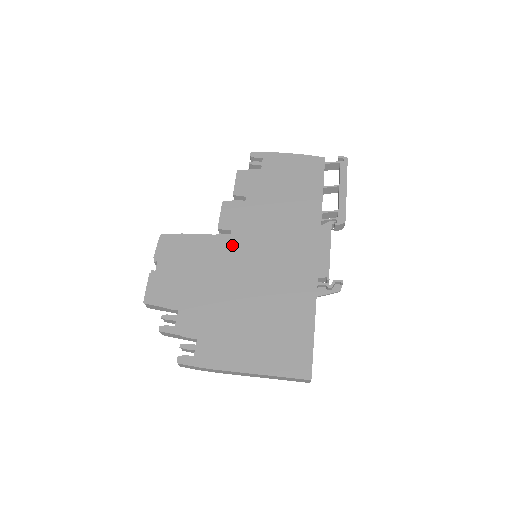
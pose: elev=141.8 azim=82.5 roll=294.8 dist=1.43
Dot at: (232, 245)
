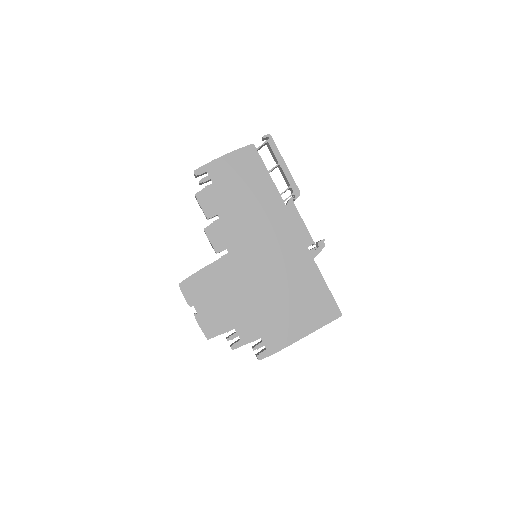
Dot at: (236, 260)
